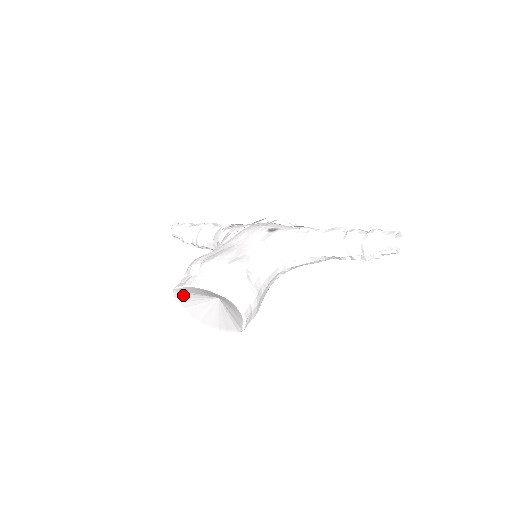
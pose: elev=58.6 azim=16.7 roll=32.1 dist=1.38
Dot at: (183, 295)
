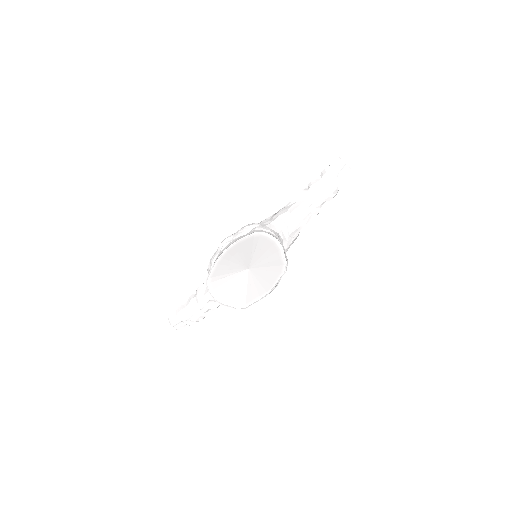
Dot at: (217, 284)
